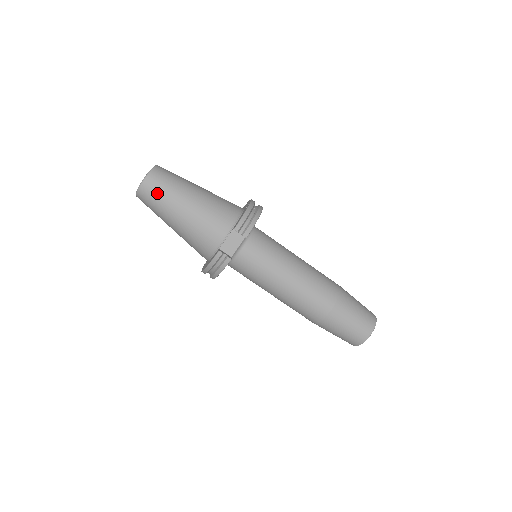
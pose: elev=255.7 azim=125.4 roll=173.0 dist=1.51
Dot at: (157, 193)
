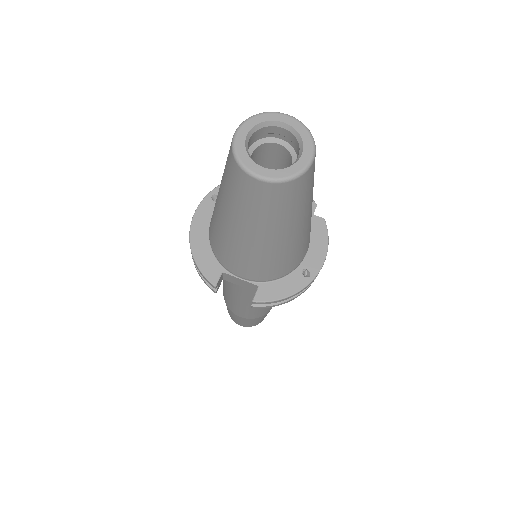
Dot at: (249, 201)
